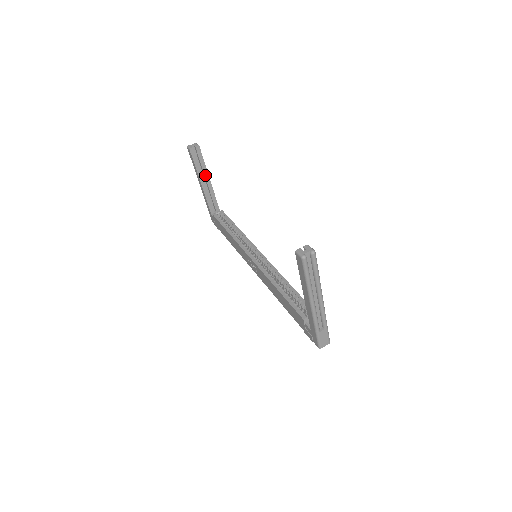
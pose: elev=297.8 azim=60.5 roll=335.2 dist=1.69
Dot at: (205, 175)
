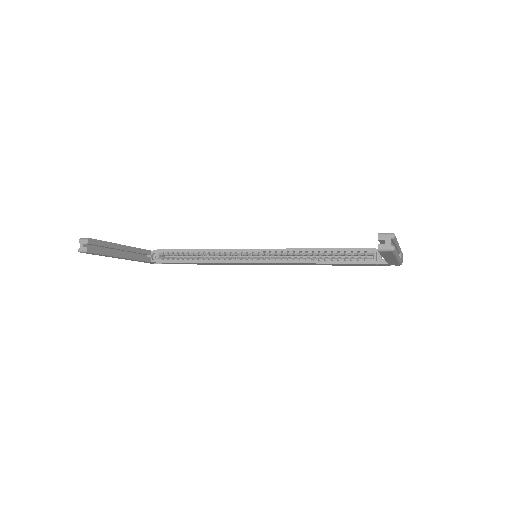
Dot at: (117, 248)
